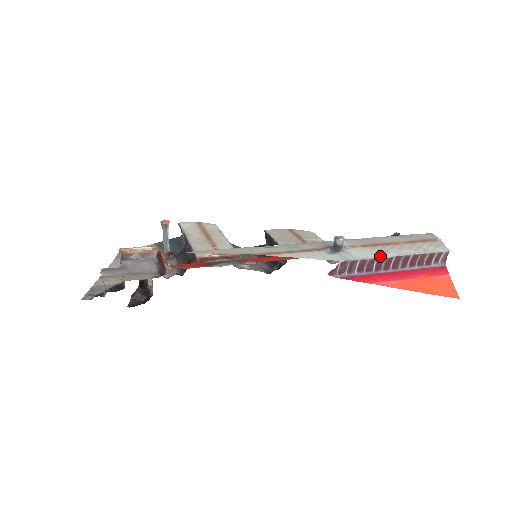
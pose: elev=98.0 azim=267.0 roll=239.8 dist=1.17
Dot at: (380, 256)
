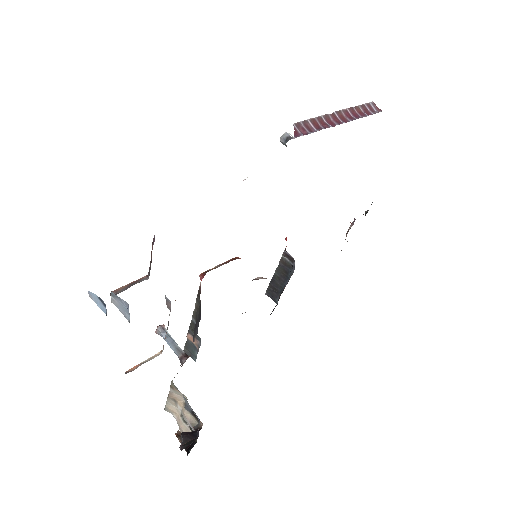
Dot at: (323, 117)
